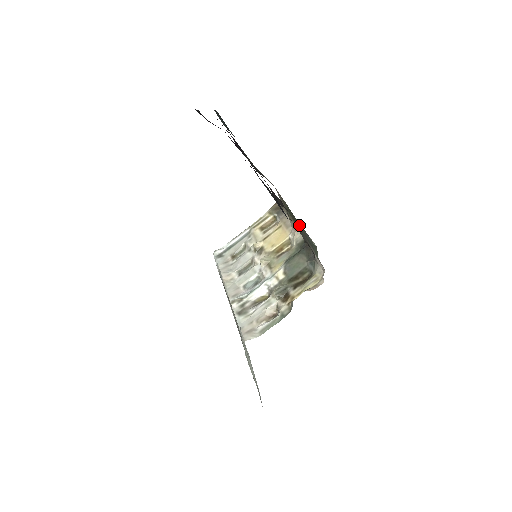
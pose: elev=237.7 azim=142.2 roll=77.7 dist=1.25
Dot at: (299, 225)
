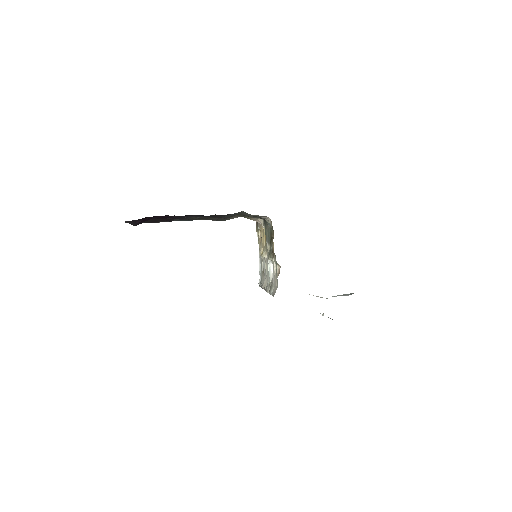
Dot at: occluded
